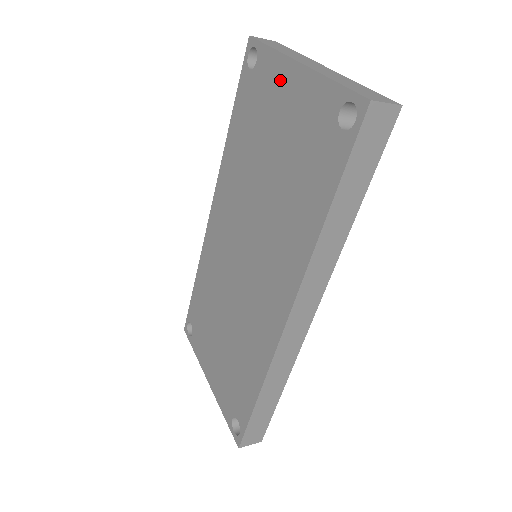
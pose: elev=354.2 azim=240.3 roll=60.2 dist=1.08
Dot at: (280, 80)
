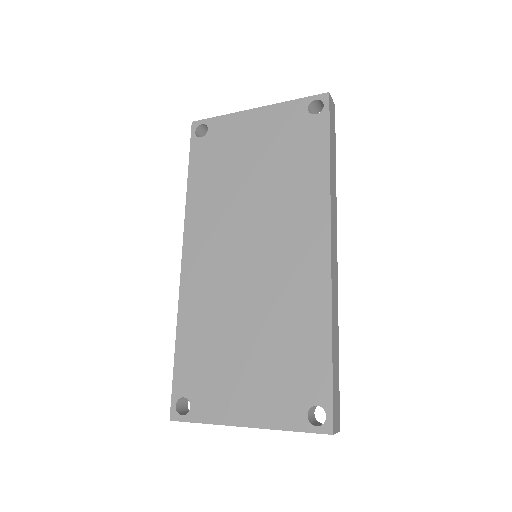
Dot at: (241, 125)
